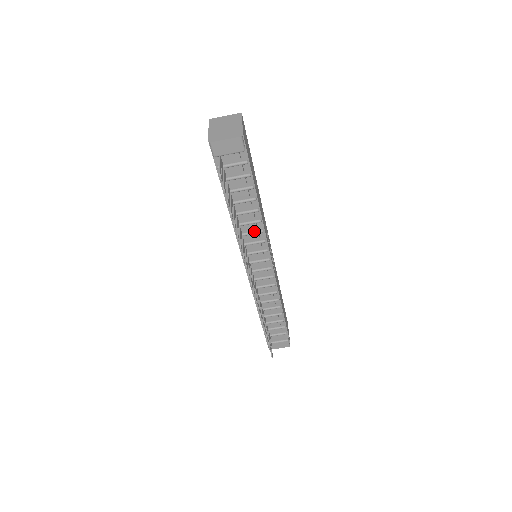
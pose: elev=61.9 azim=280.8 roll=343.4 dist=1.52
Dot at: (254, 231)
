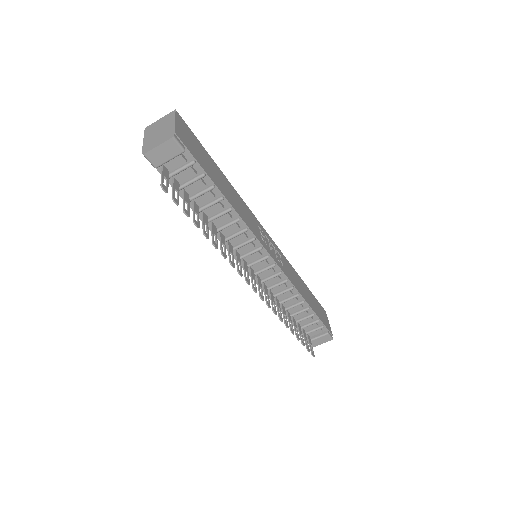
Dot at: (237, 232)
